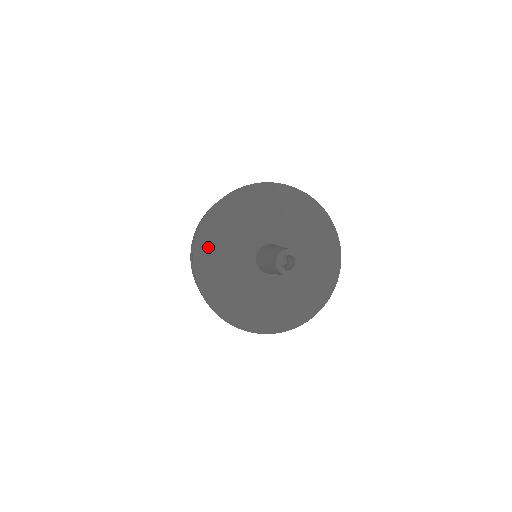
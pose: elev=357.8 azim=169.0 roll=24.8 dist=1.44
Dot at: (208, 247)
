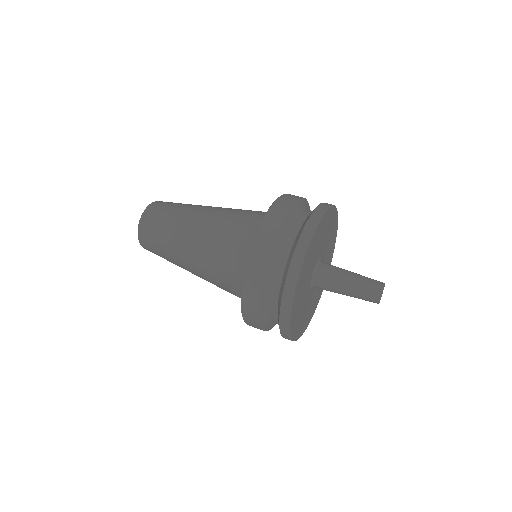
Dot at: (309, 255)
